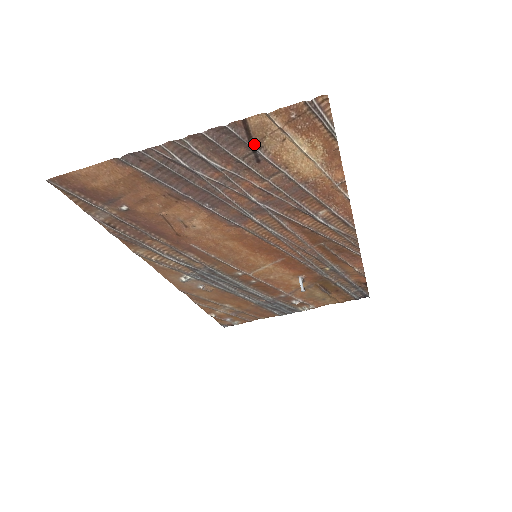
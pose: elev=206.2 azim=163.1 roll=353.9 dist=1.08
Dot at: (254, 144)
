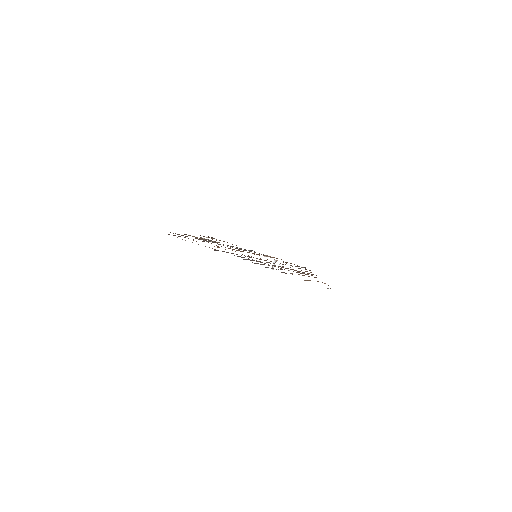
Dot at: occluded
